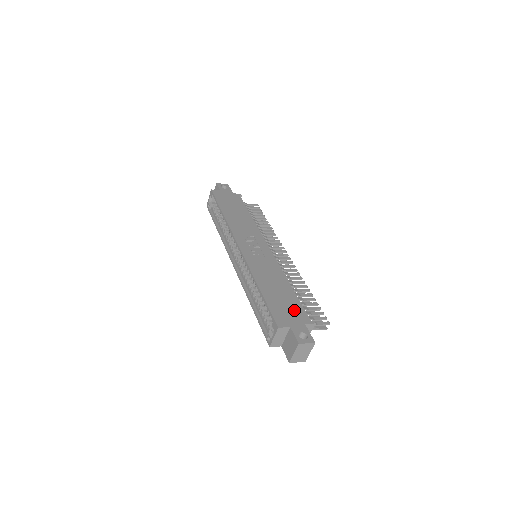
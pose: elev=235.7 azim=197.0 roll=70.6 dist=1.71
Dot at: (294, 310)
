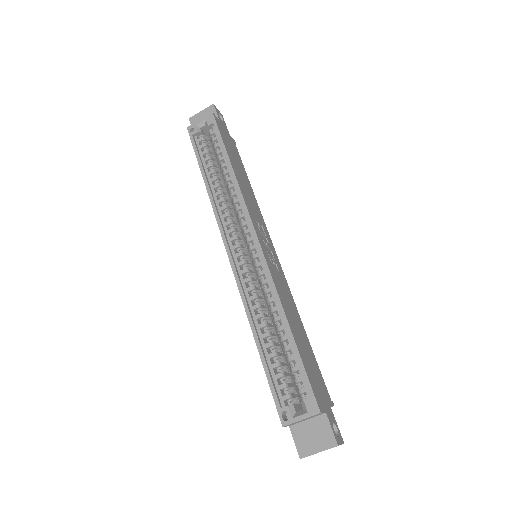
Dot at: (319, 379)
